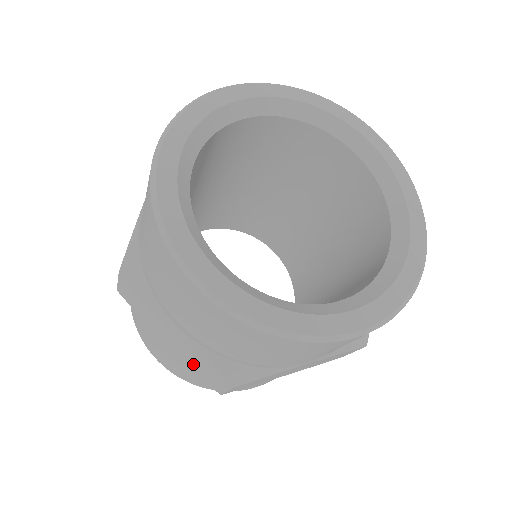
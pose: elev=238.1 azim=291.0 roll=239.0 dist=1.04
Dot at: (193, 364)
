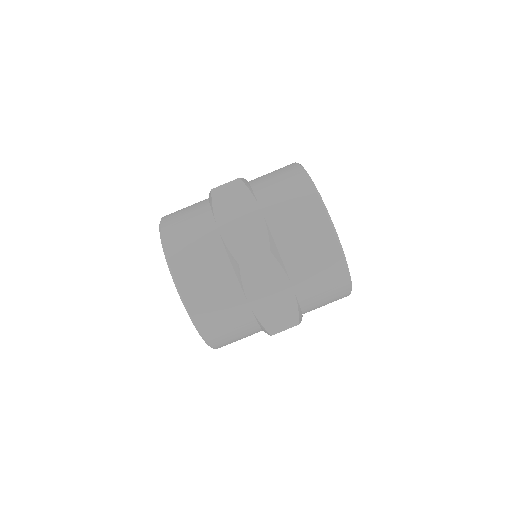
Dot at: (268, 316)
